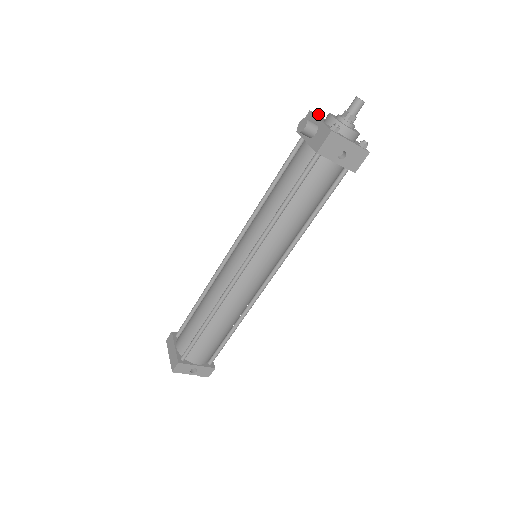
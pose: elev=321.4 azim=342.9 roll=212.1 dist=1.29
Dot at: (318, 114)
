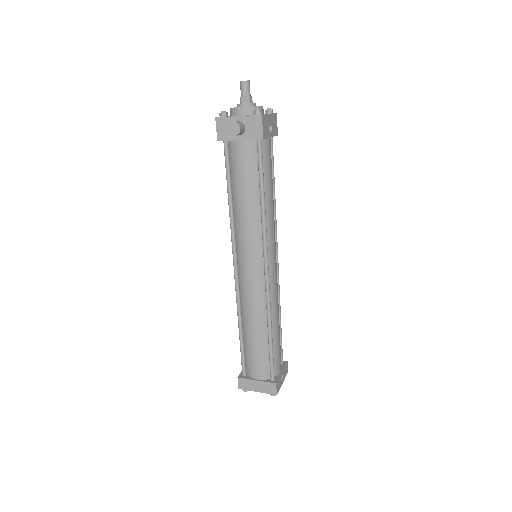
Dot at: (226, 115)
